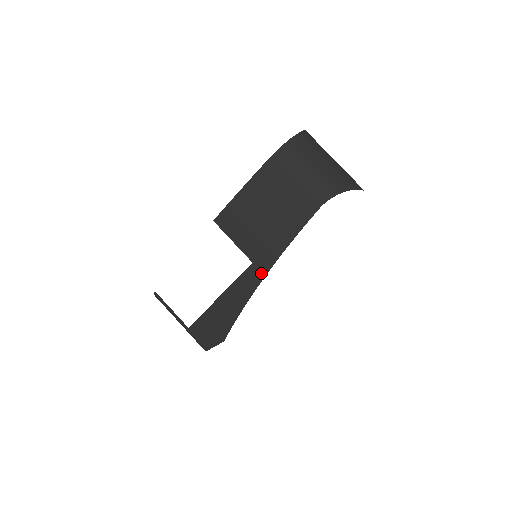
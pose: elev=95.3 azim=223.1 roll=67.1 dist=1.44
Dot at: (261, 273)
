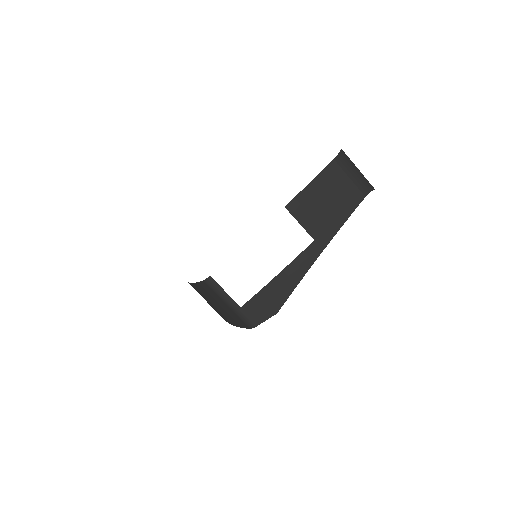
Dot at: (320, 248)
